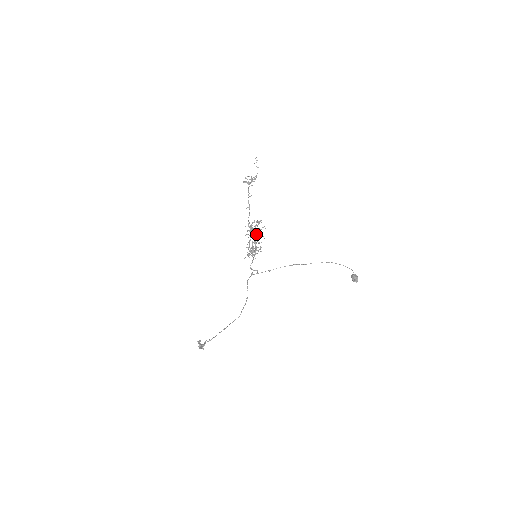
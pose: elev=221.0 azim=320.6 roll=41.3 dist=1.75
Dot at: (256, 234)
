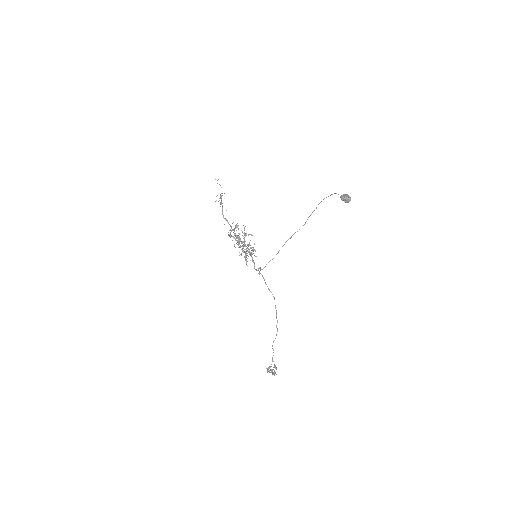
Dot at: (244, 238)
